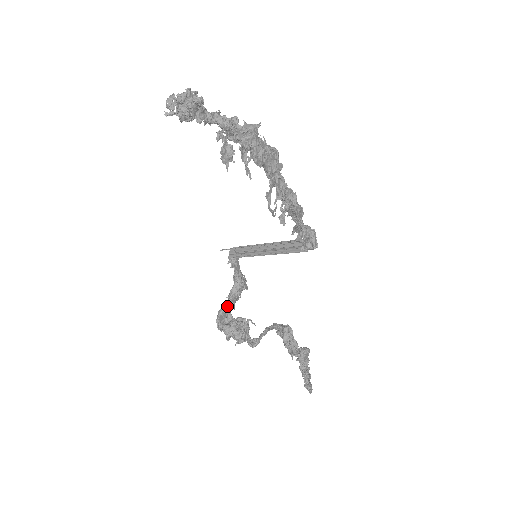
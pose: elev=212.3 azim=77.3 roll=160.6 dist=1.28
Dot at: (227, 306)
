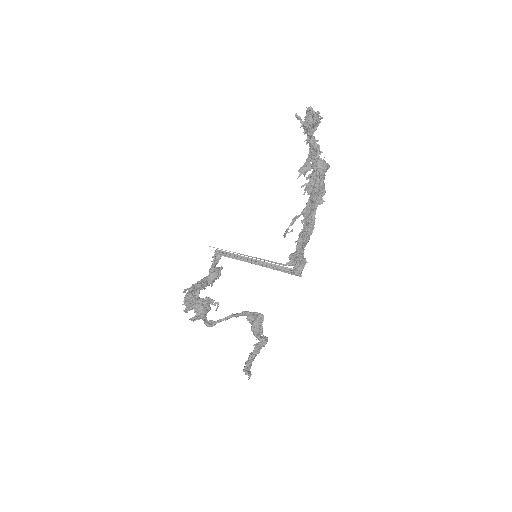
Dot at: (202, 284)
